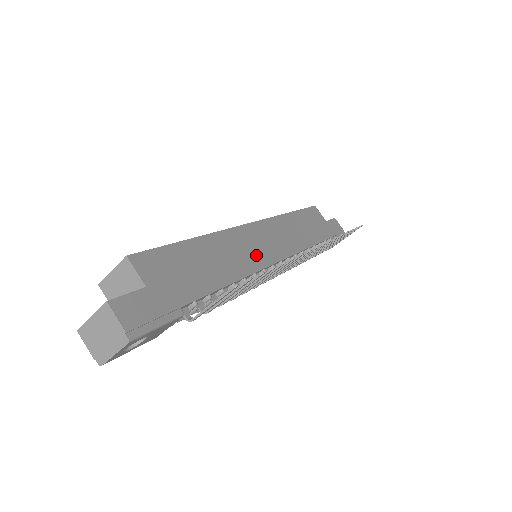
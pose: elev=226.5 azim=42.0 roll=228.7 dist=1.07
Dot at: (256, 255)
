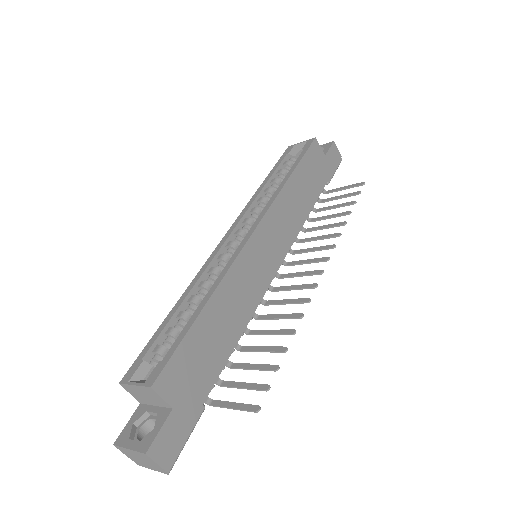
Dot at: (260, 277)
